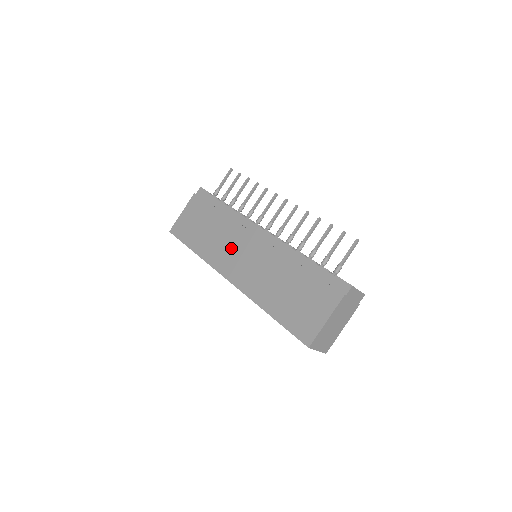
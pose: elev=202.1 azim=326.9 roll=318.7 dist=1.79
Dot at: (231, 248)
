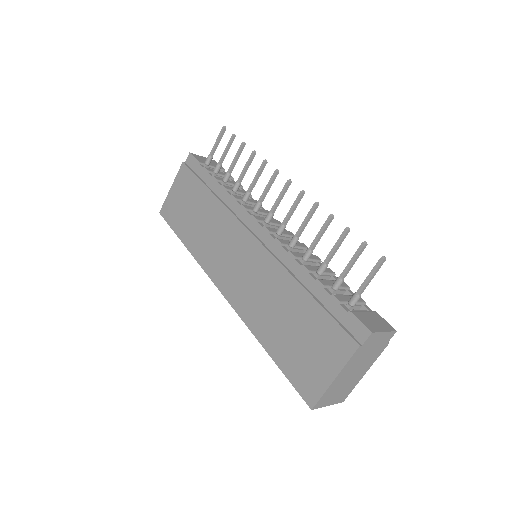
Dot at: (223, 247)
